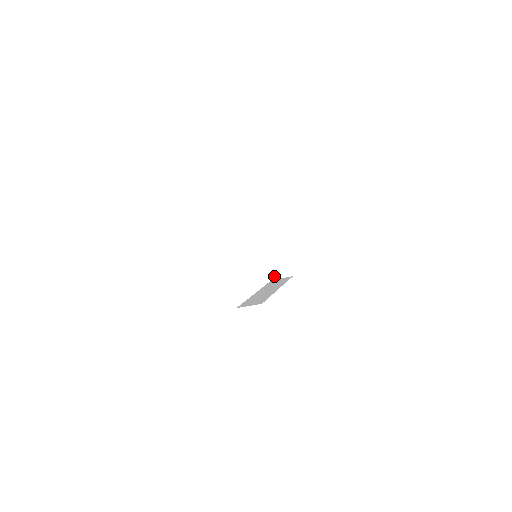
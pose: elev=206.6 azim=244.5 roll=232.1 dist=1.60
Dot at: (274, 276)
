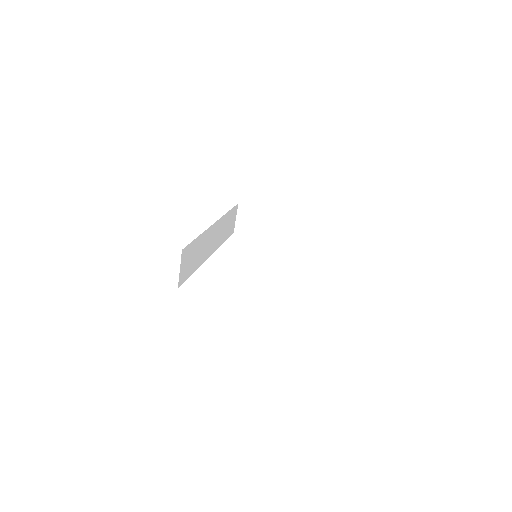
Dot at: (313, 250)
